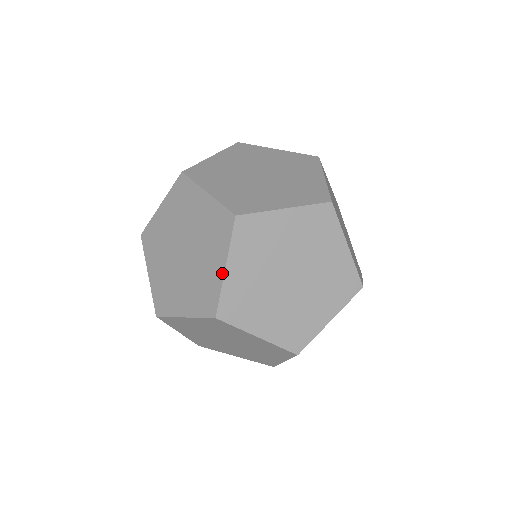
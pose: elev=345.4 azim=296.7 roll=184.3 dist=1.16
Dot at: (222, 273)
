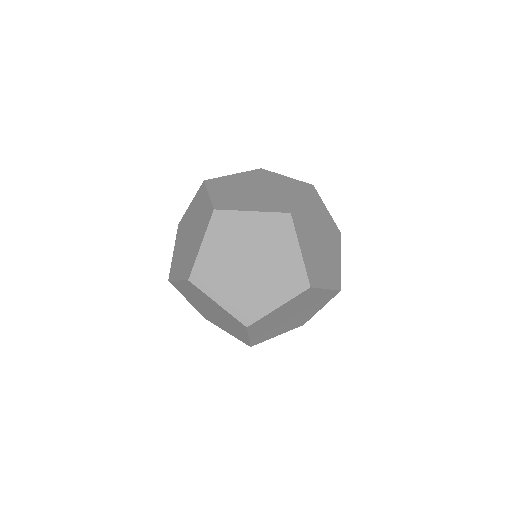
Dot at: (247, 338)
